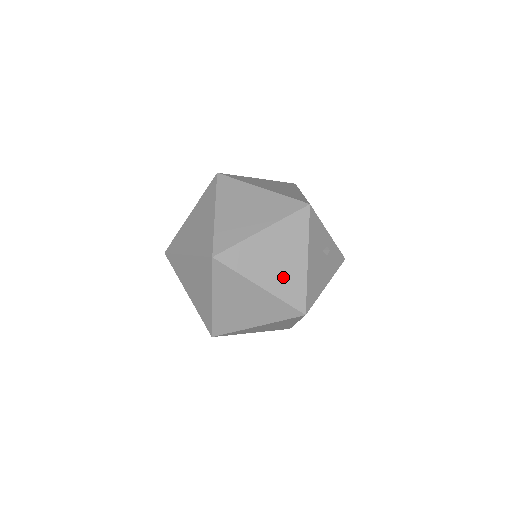
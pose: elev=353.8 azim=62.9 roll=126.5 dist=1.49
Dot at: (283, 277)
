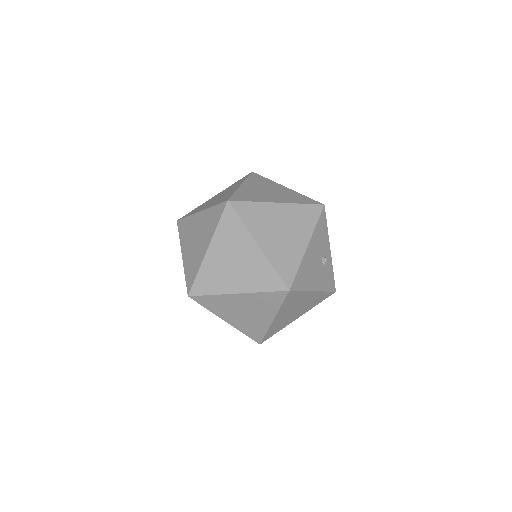
Dot at: (281, 248)
